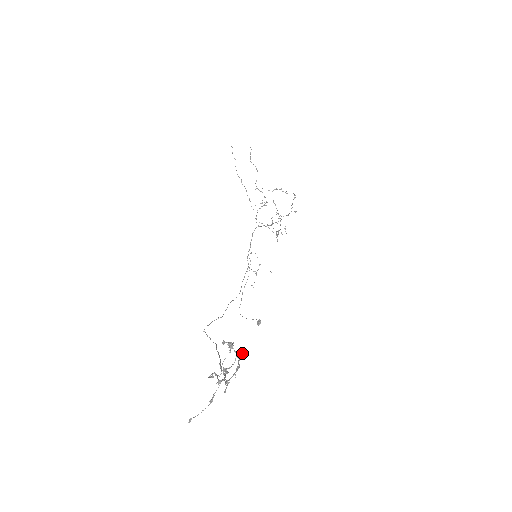
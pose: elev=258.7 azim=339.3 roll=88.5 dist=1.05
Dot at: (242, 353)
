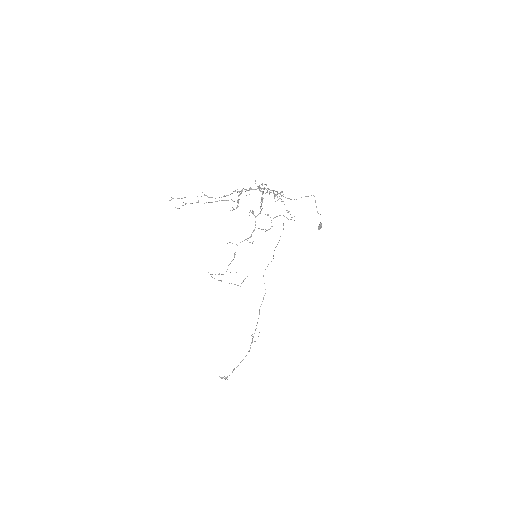
Dot at: occluded
